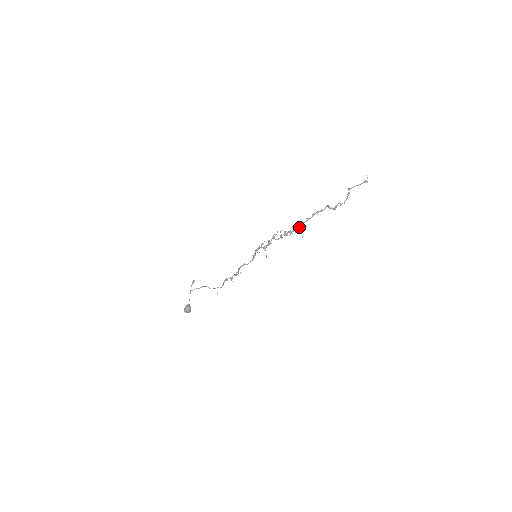
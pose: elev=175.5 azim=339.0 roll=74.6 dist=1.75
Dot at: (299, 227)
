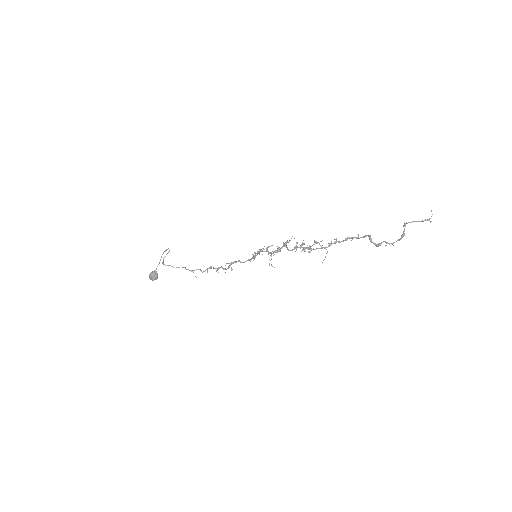
Dot at: (323, 247)
